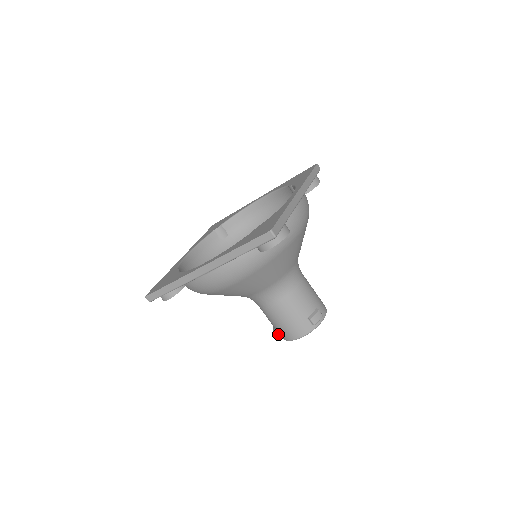
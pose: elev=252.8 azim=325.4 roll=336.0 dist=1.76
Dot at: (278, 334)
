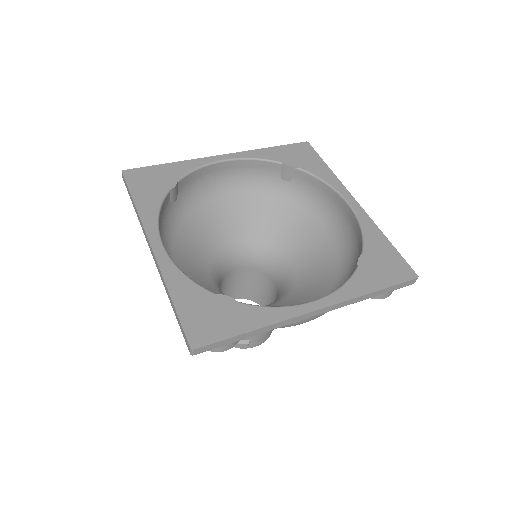
Dot at: occluded
